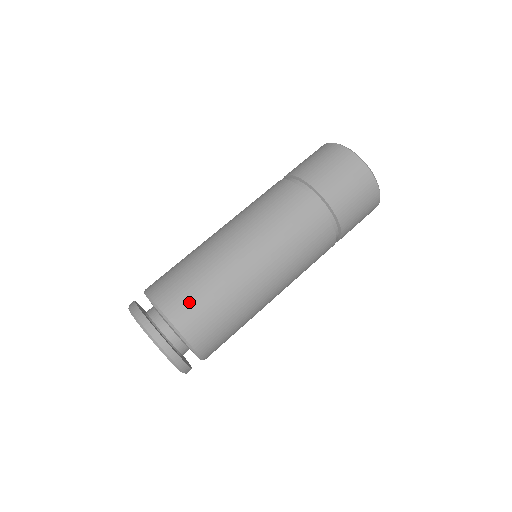
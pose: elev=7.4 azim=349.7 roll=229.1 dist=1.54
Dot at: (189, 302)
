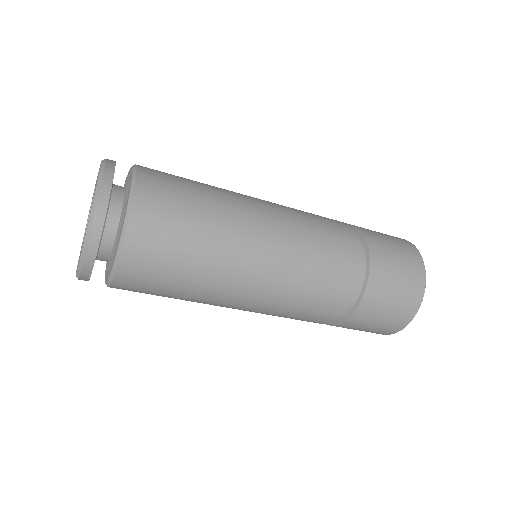
Dot at: (169, 174)
